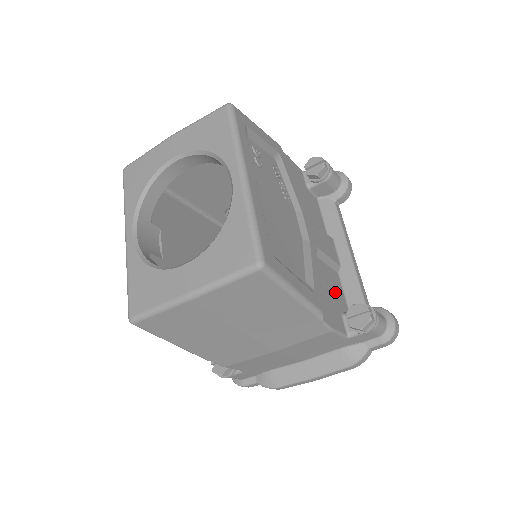
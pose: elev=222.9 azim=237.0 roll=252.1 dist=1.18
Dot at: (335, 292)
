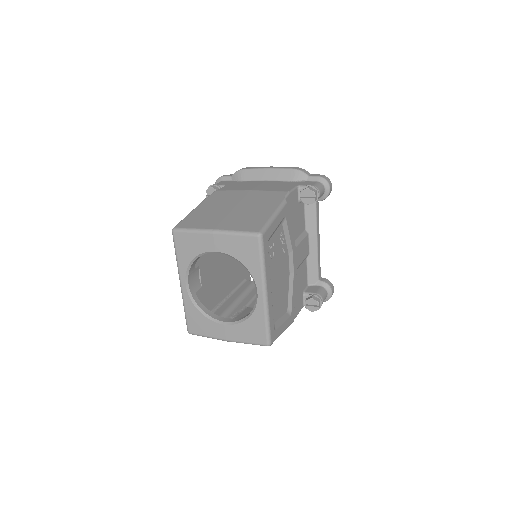
Dot at: (302, 281)
